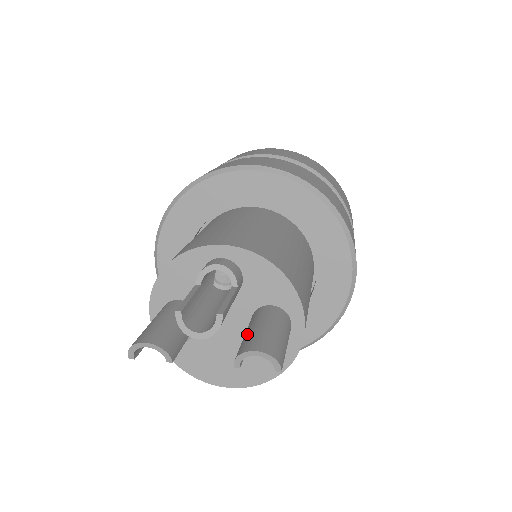
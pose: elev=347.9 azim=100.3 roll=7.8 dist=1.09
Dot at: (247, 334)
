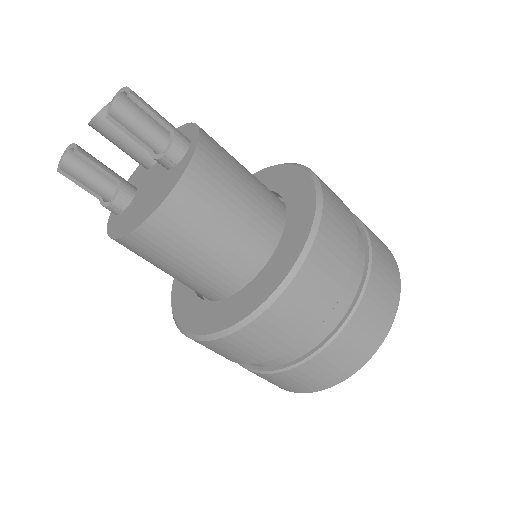
Dot at: (136, 125)
